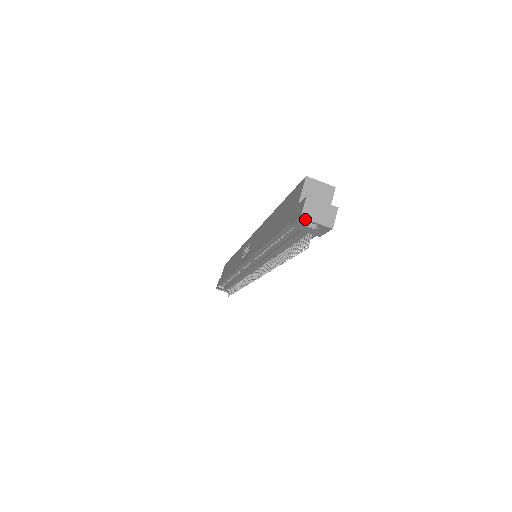
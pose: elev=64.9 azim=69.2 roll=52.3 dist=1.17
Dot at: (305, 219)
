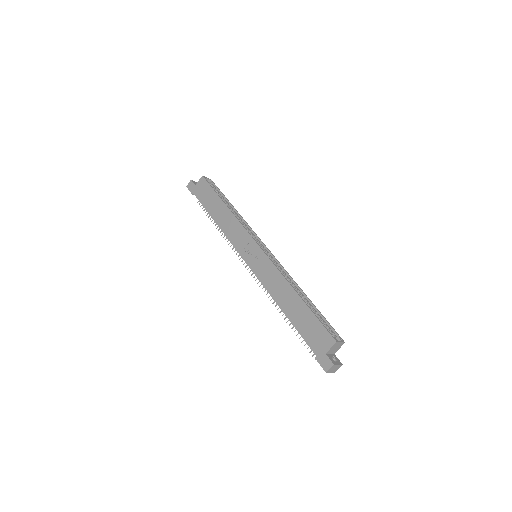
Dot at: (327, 372)
